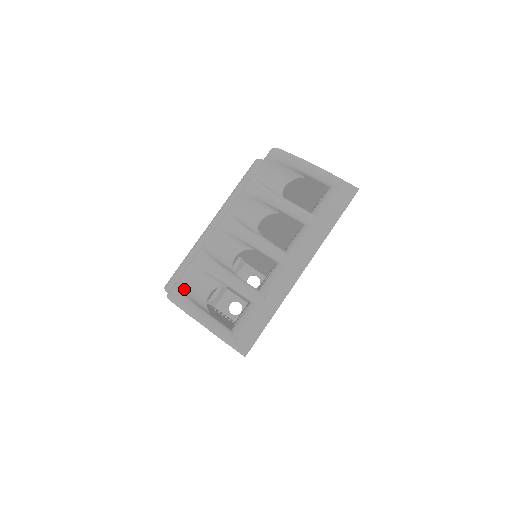
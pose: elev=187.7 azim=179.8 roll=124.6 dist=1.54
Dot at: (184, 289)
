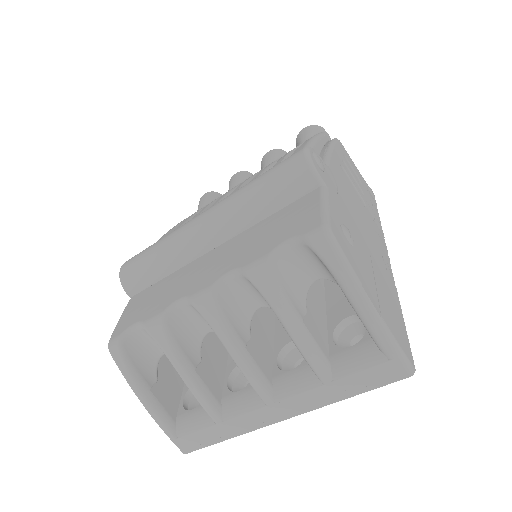
Dot at: (131, 347)
